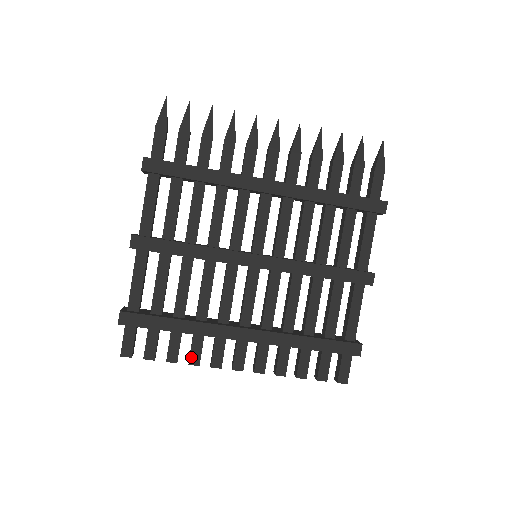
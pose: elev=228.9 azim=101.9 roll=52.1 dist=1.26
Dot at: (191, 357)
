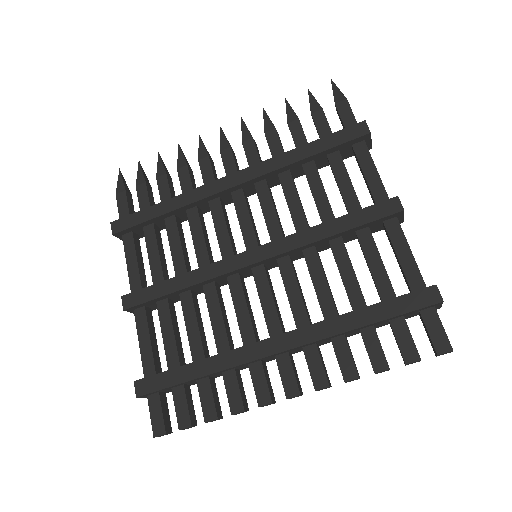
Dot at: (230, 404)
